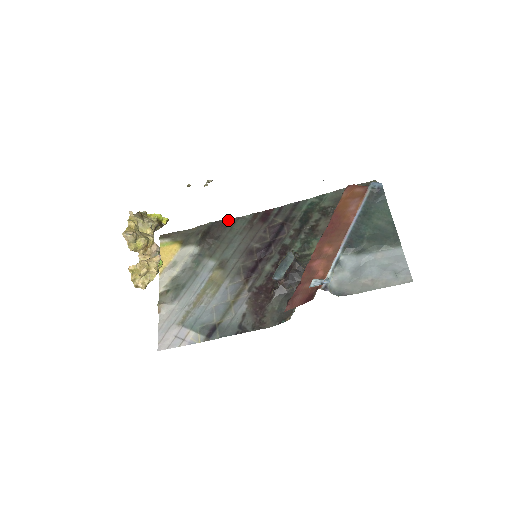
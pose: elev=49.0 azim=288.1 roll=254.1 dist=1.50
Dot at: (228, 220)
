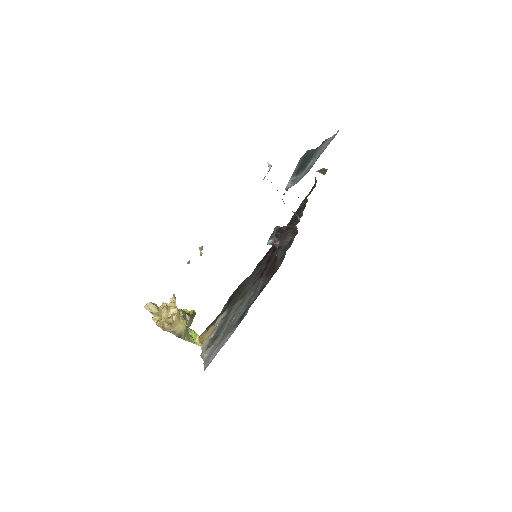
Dot at: (242, 283)
